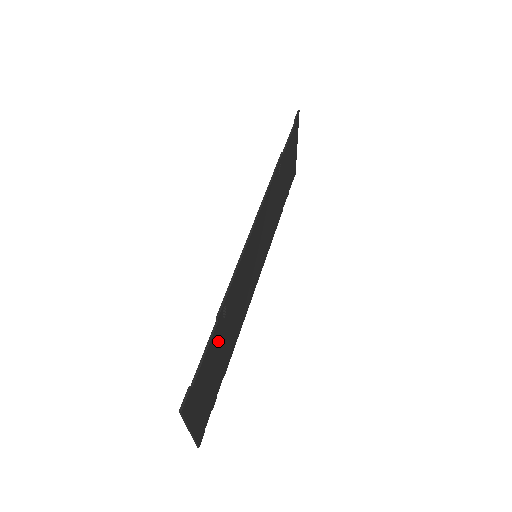
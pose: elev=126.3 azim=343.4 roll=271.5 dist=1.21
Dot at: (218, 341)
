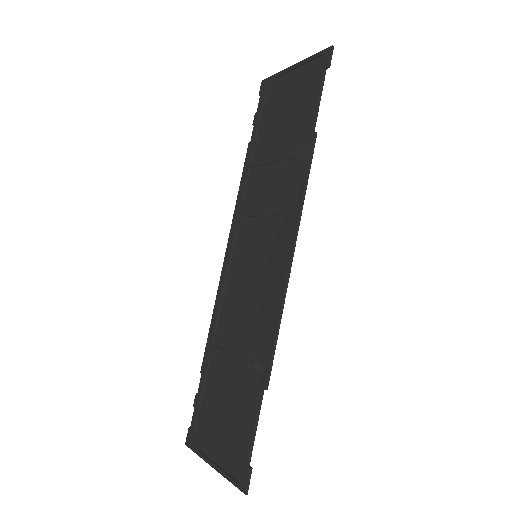
Dot at: (245, 389)
